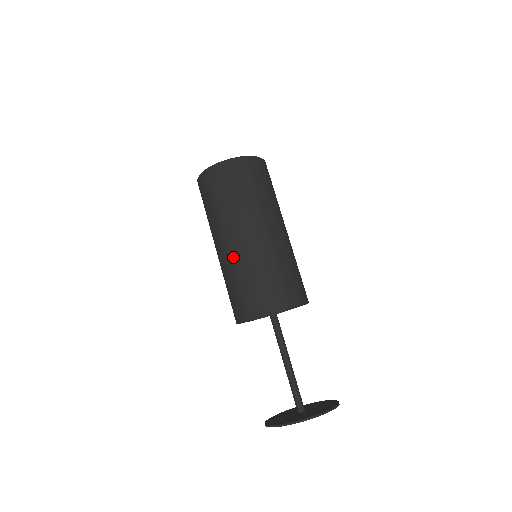
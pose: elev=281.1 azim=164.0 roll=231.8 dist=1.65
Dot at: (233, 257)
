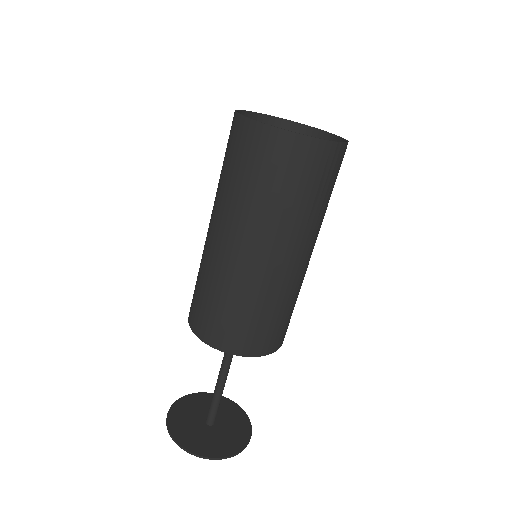
Dot at: (275, 282)
